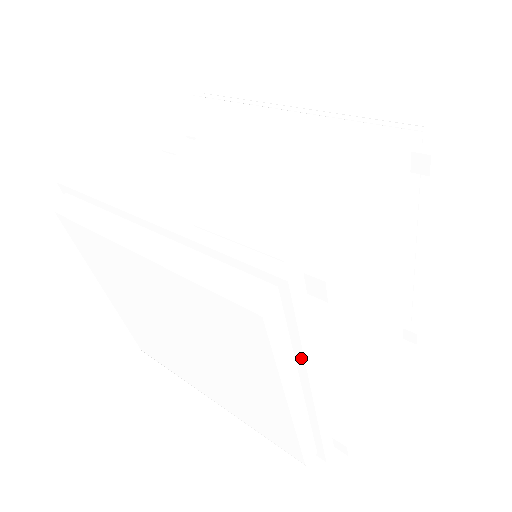
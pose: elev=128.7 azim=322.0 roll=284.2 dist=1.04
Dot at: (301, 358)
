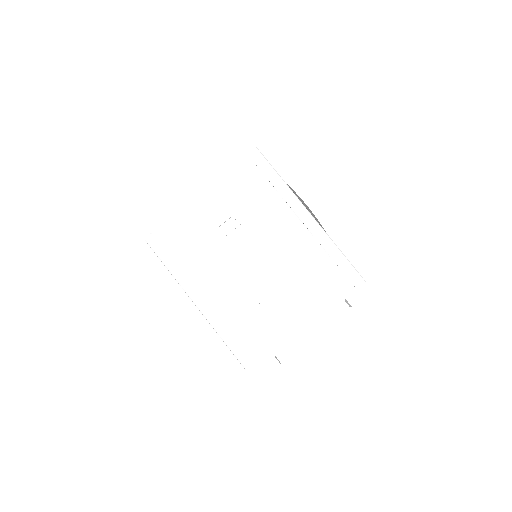
Dot at: occluded
